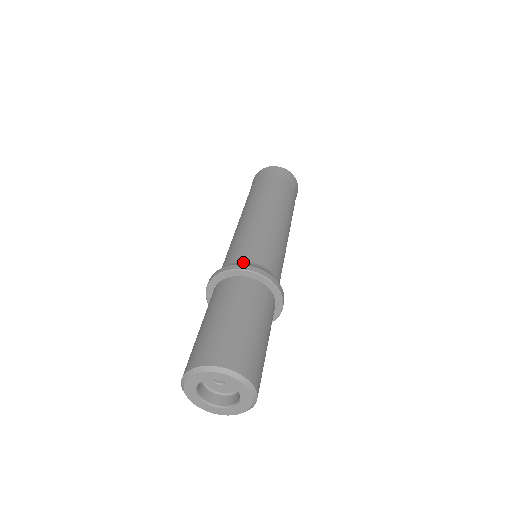
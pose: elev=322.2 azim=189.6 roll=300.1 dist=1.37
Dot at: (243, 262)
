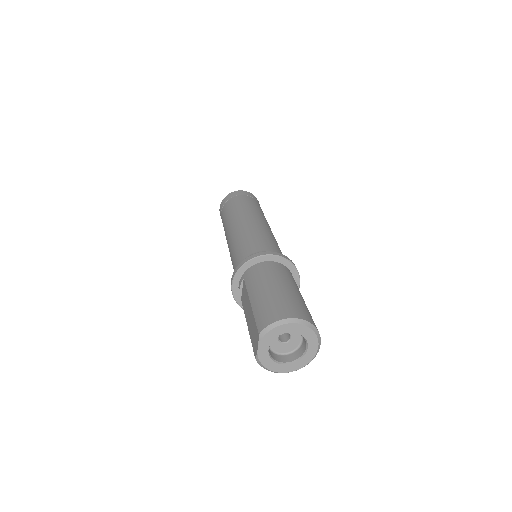
Dot at: occluded
